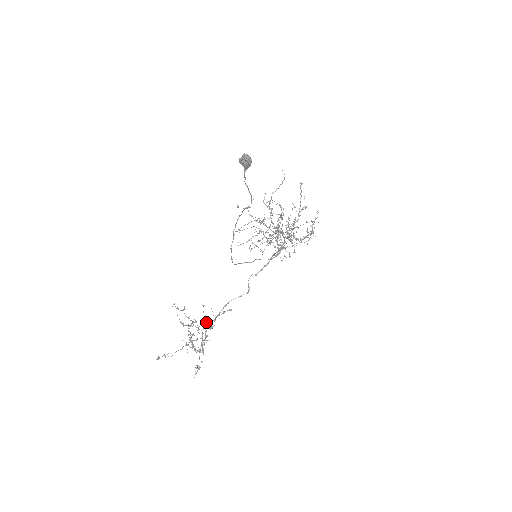
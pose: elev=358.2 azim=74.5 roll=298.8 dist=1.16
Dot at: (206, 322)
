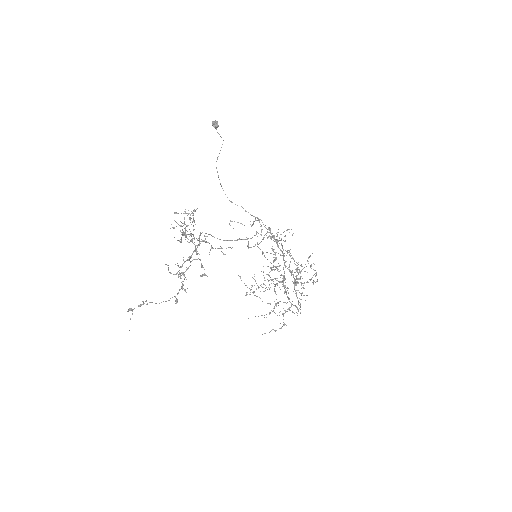
Dot at: occluded
